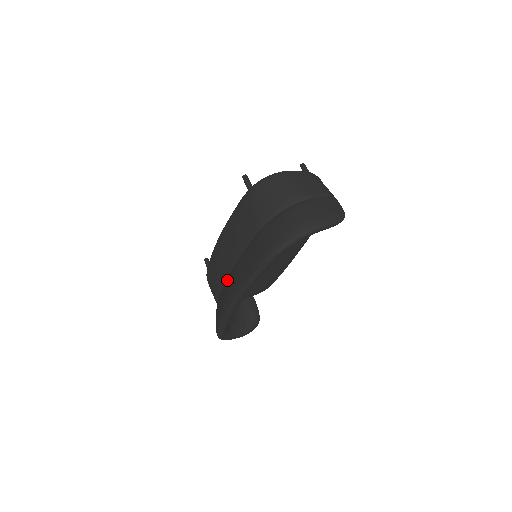
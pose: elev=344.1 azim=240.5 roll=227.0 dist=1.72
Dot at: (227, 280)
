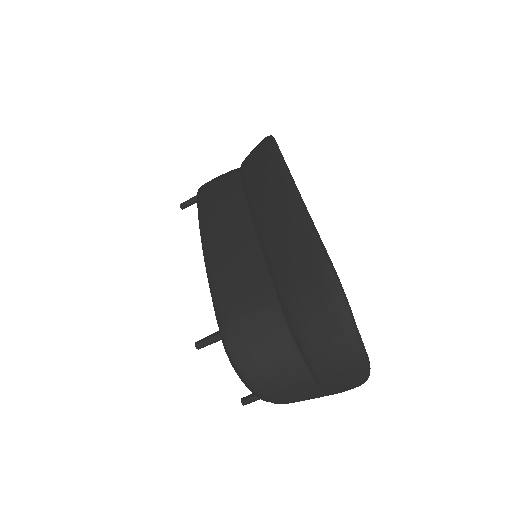
Dot at: (258, 222)
